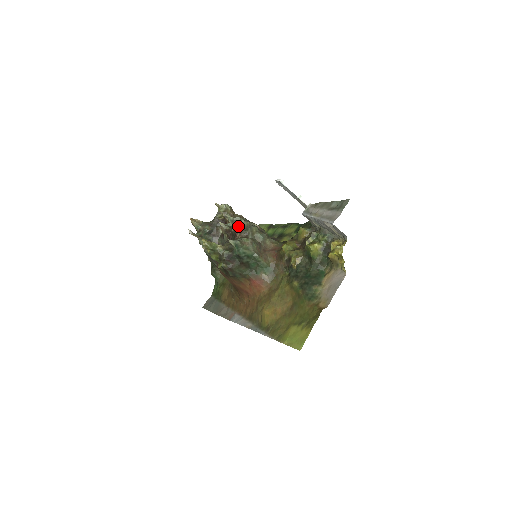
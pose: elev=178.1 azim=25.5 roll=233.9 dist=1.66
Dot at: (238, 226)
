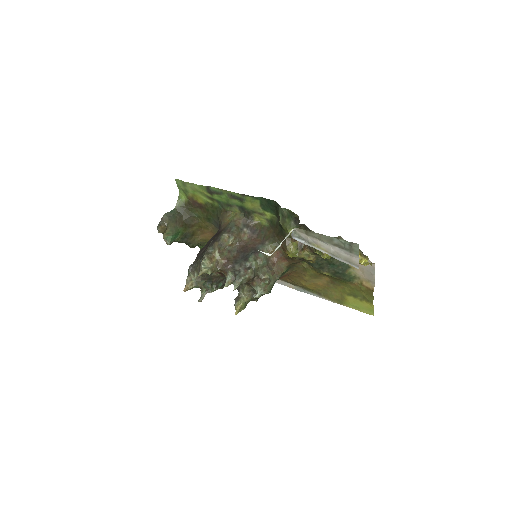
Dot at: (247, 282)
